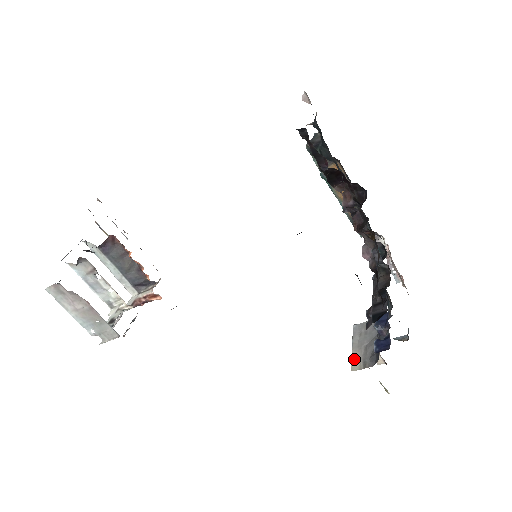
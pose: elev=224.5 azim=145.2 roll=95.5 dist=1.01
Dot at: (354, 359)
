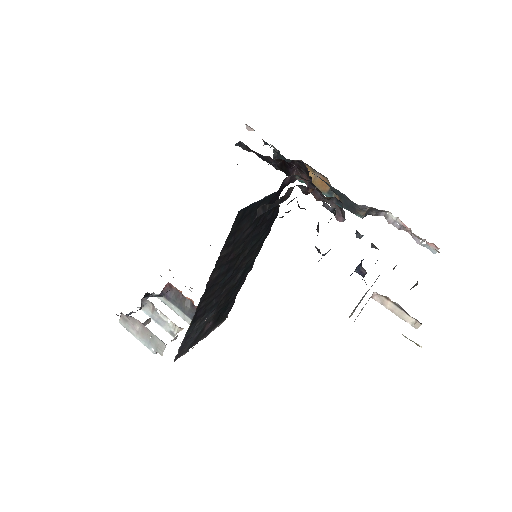
Dot at: (353, 311)
